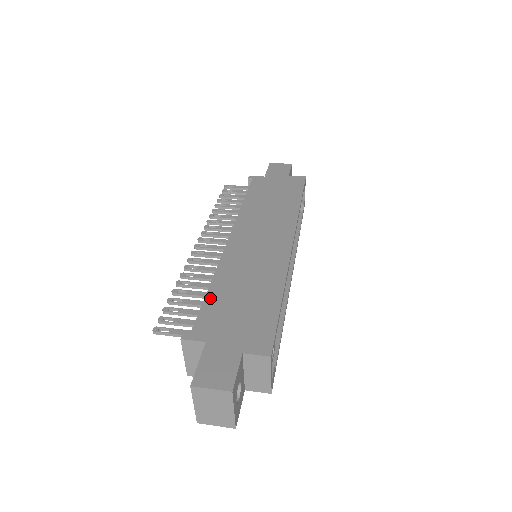
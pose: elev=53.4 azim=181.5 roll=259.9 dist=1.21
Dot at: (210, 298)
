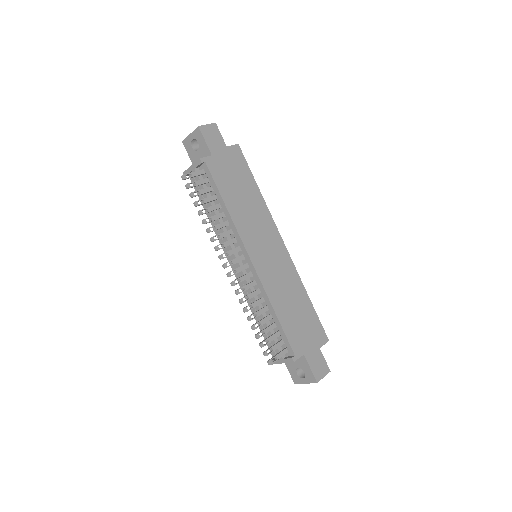
Dot at: (283, 323)
